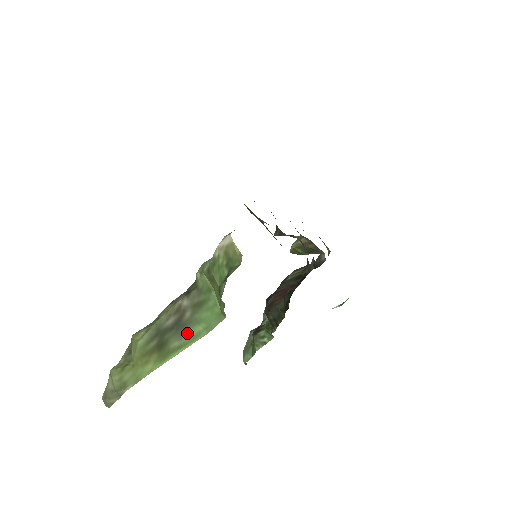
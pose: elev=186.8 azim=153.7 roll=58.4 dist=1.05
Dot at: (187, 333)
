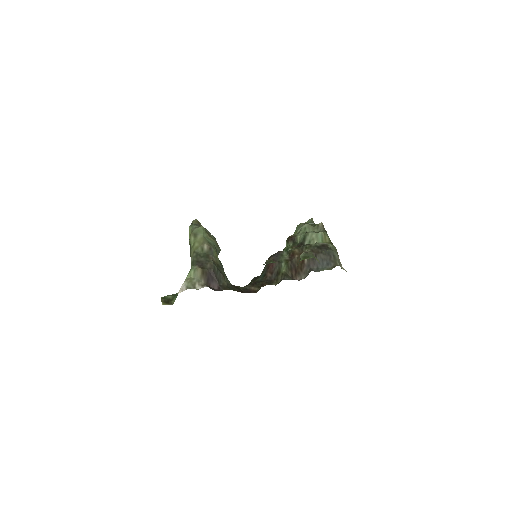
Dot at: occluded
